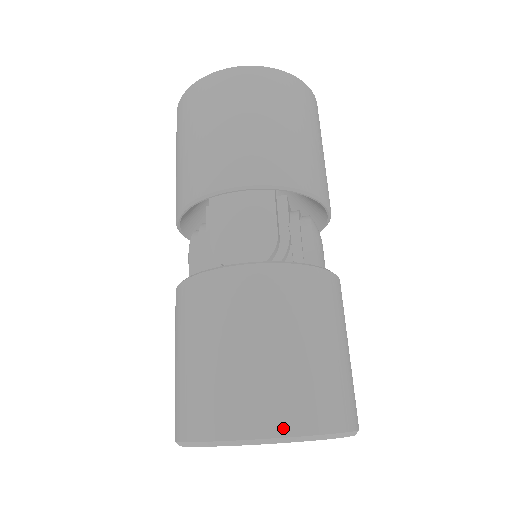
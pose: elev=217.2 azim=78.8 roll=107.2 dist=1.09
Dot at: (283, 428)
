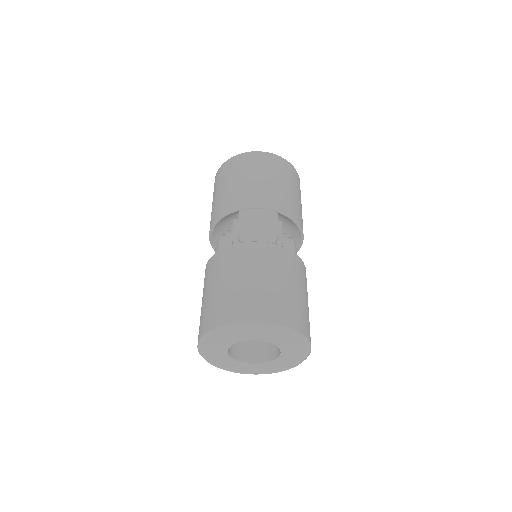
Dot at: (276, 320)
